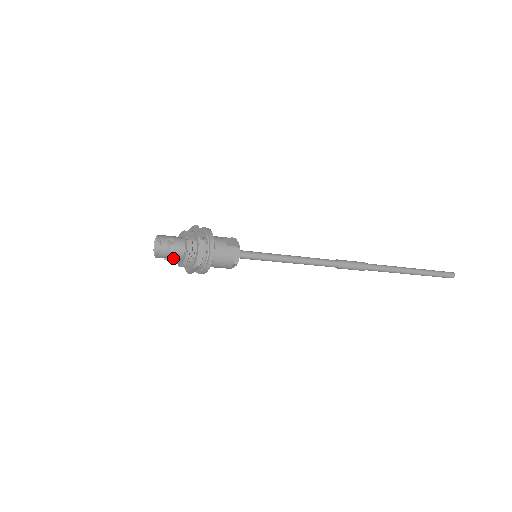
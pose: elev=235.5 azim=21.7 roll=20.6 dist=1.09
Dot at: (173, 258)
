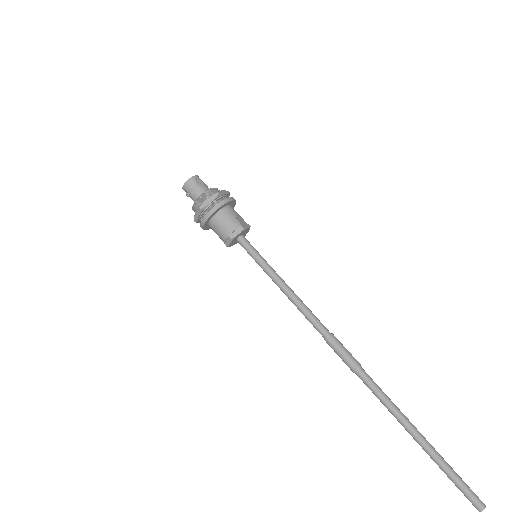
Dot at: (192, 197)
